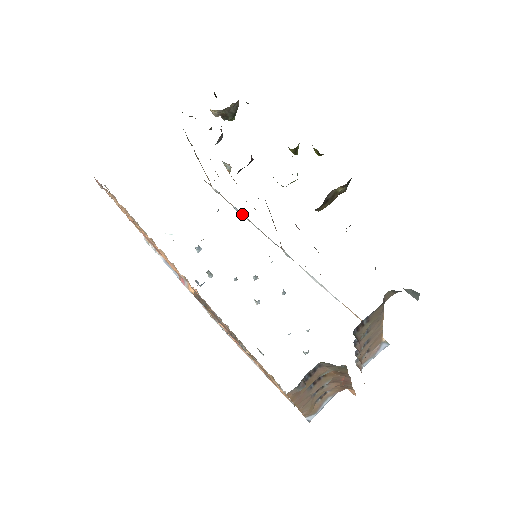
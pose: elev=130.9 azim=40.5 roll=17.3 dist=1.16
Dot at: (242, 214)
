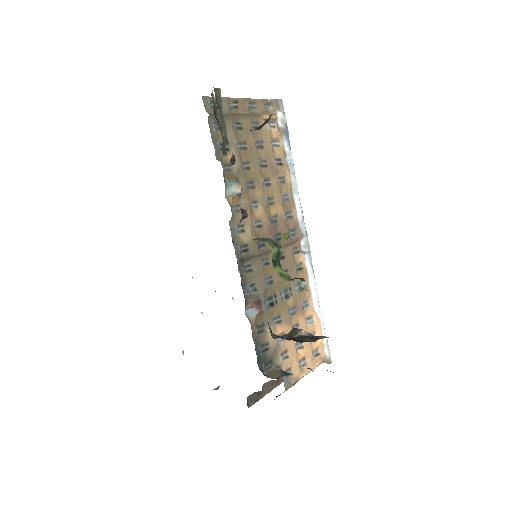
Dot at: (287, 174)
